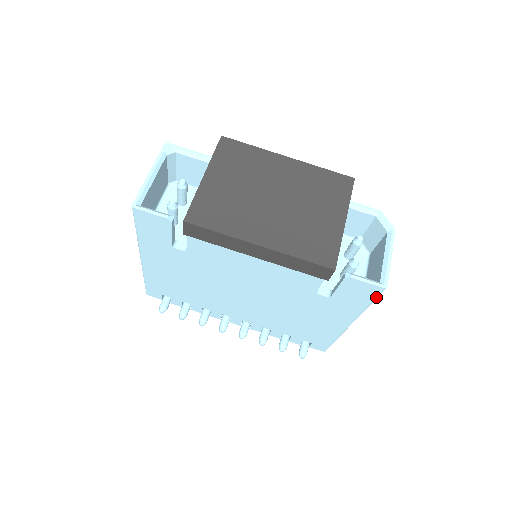
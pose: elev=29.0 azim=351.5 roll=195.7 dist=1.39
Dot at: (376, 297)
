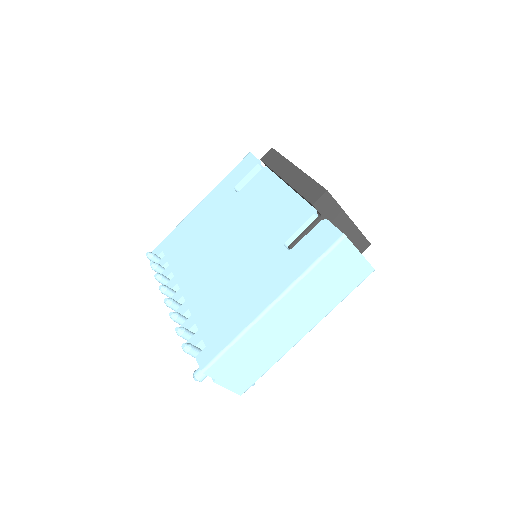
Dot at: (328, 249)
